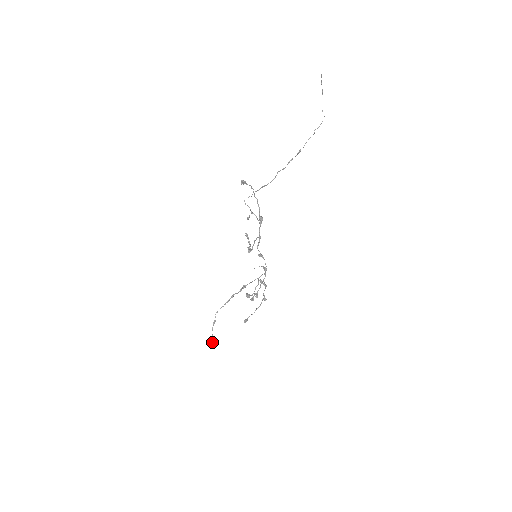
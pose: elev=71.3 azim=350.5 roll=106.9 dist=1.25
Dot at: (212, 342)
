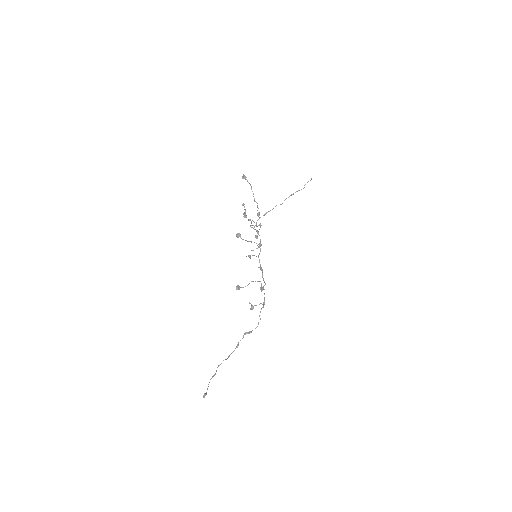
Dot at: occluded
